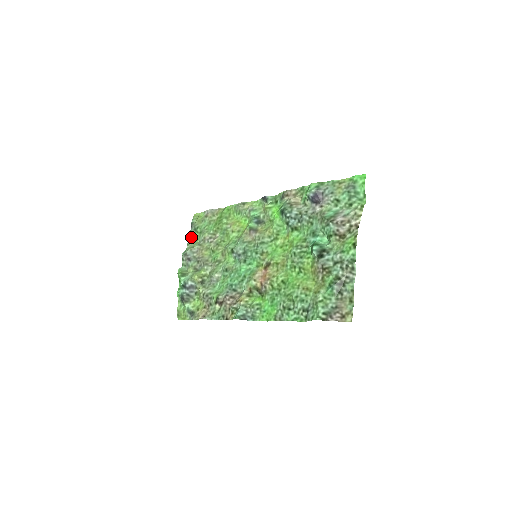
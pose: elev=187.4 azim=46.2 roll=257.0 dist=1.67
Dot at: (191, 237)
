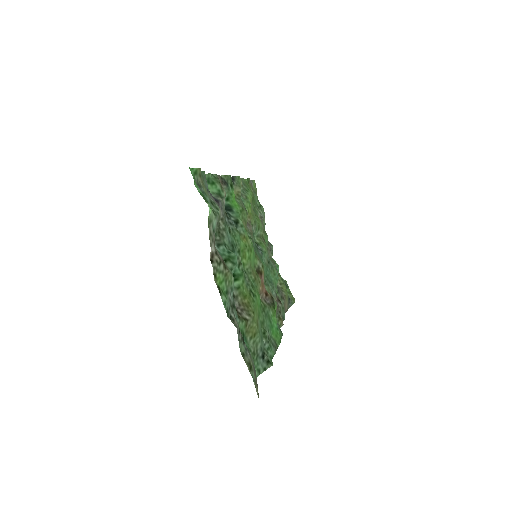
Dot at: occluded
